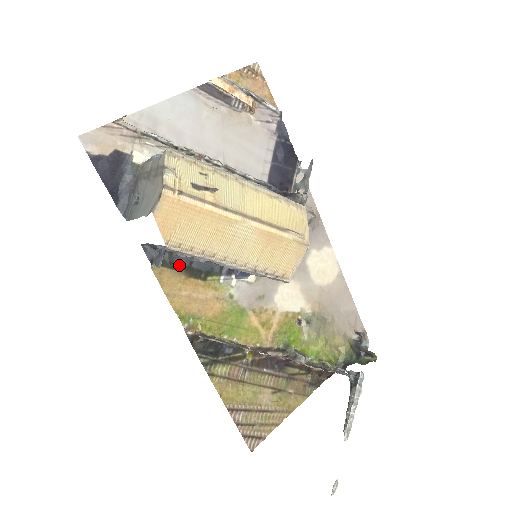
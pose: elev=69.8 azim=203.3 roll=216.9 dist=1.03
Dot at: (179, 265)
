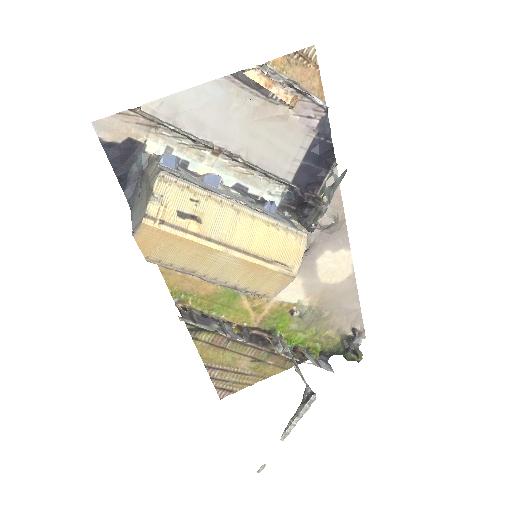
Dot at: occluded
